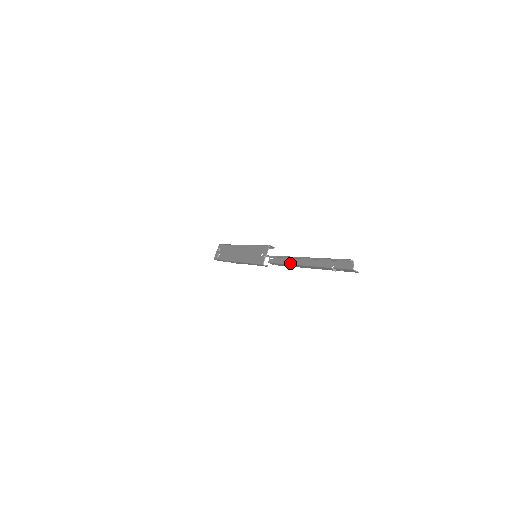
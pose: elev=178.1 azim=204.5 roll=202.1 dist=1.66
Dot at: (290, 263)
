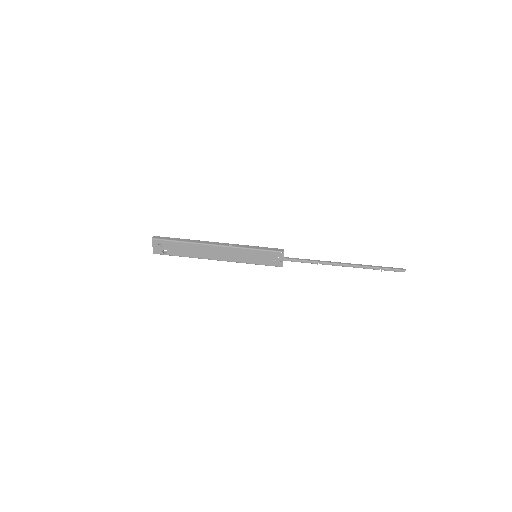
Dot at: occluded
